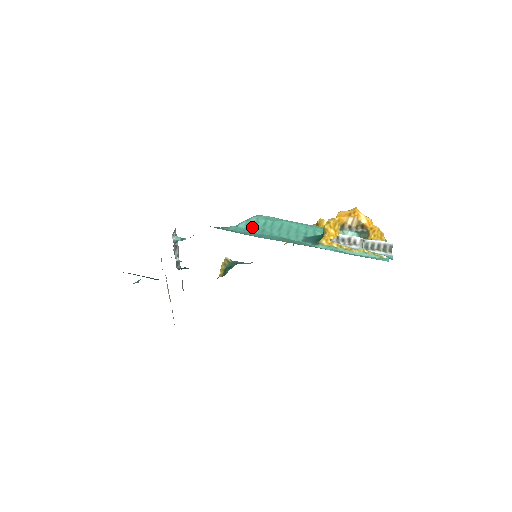
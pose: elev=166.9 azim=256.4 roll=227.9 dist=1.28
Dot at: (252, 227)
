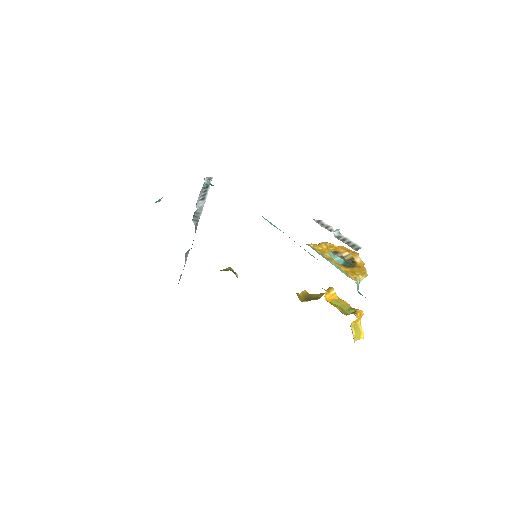
Dot at: occluded
